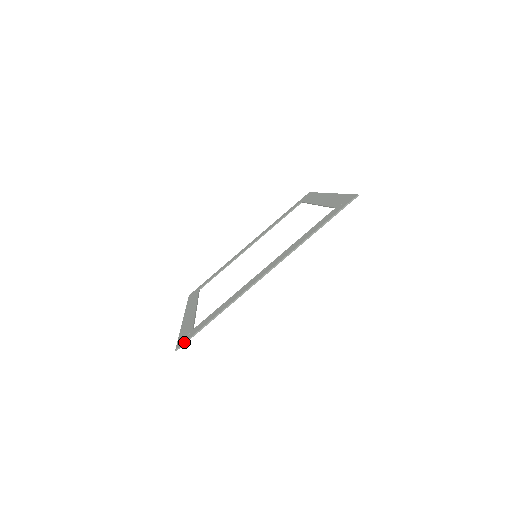
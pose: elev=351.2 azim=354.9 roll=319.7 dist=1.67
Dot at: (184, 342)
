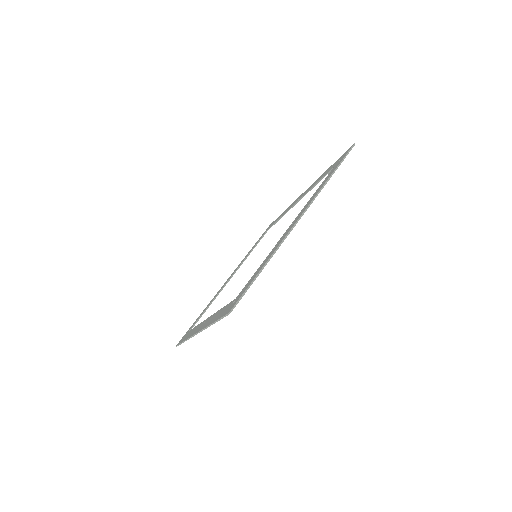
Dot at: (177, 345)
